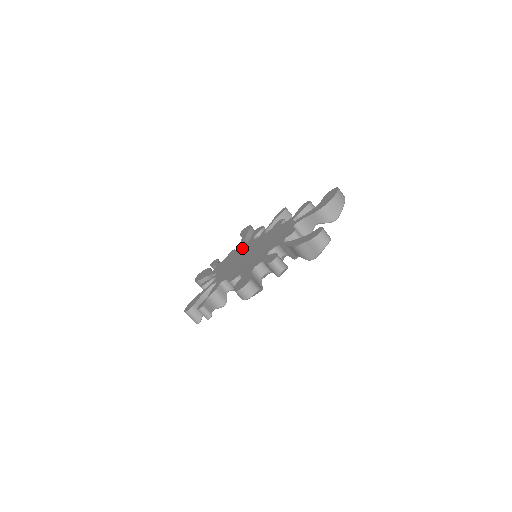
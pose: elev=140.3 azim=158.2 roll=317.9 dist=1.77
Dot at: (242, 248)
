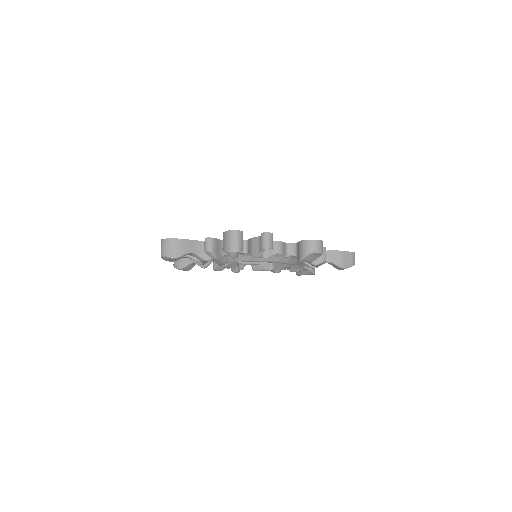
Dot at: occluded
